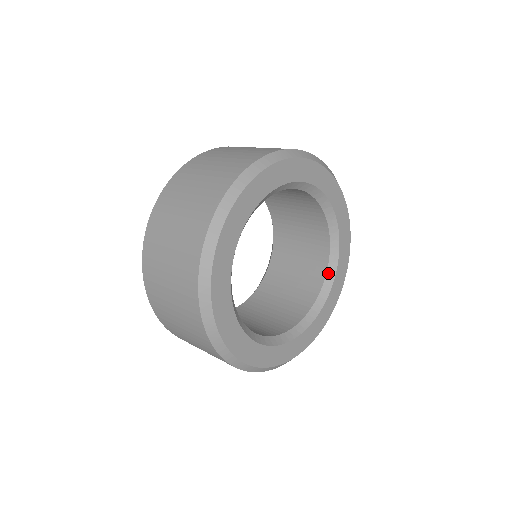
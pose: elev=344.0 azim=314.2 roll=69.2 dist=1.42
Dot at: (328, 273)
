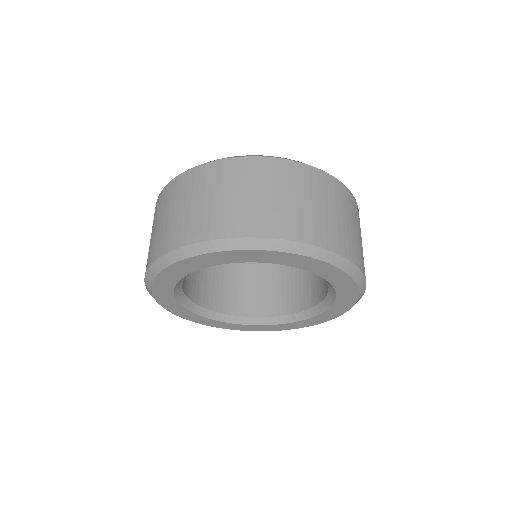
Dot at: occluded
